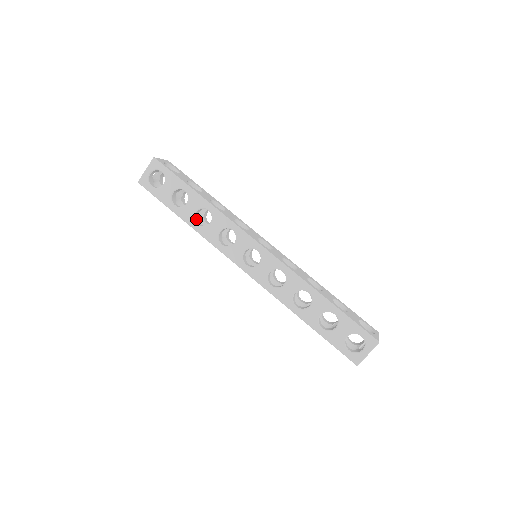
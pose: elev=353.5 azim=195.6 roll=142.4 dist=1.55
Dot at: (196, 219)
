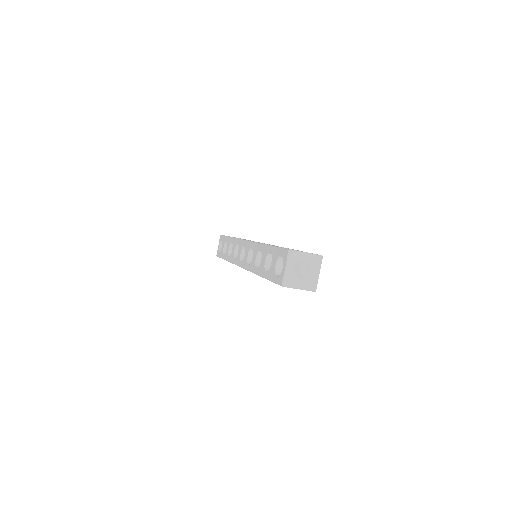
Dot at: occluded
